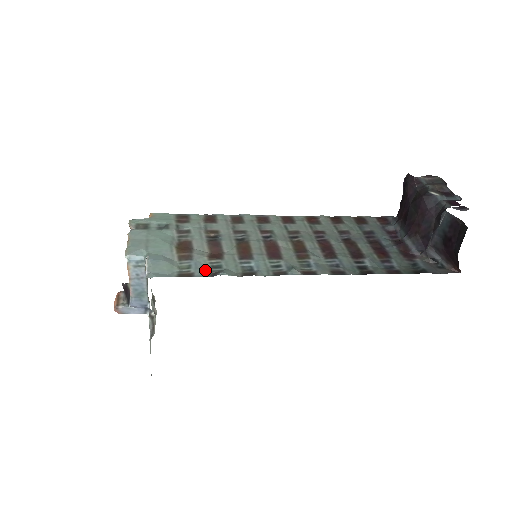
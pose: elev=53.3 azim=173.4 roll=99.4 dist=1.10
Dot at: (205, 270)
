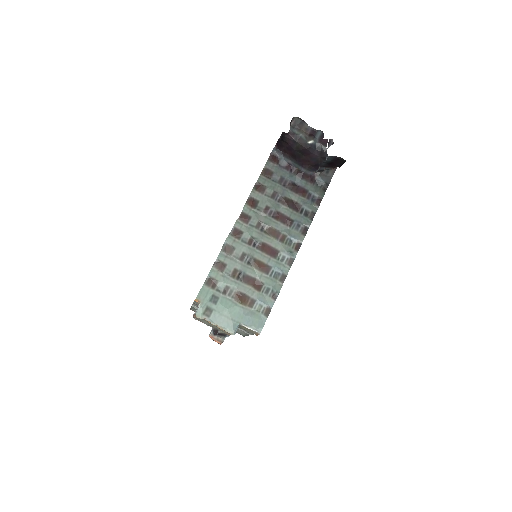
Dot at: (267, 299)
